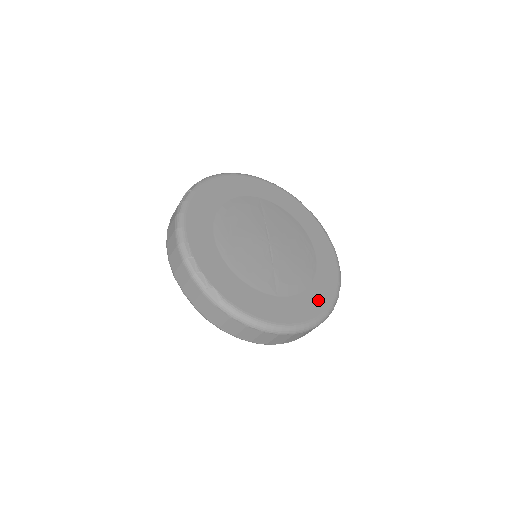
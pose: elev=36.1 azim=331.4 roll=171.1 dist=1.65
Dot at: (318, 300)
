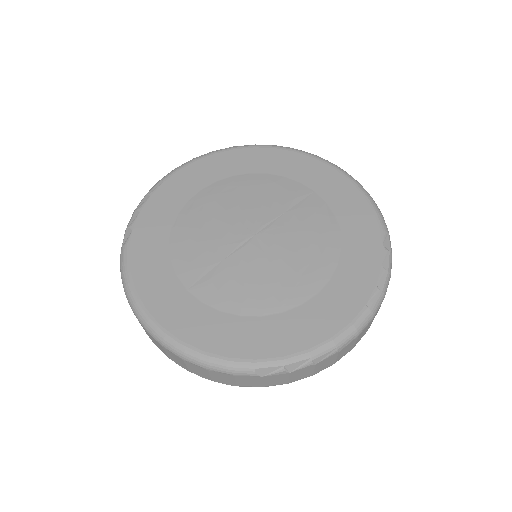
Dot at: (238, 340)
